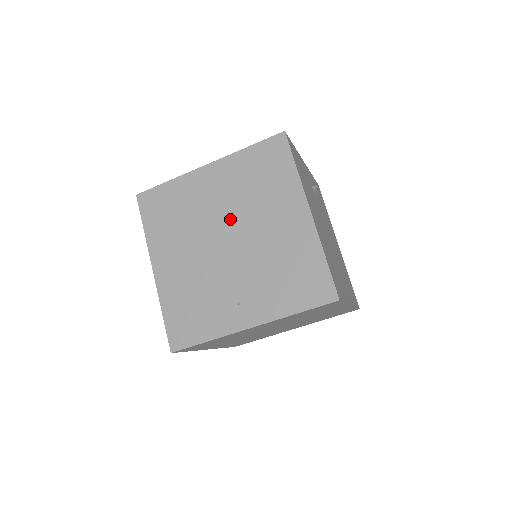
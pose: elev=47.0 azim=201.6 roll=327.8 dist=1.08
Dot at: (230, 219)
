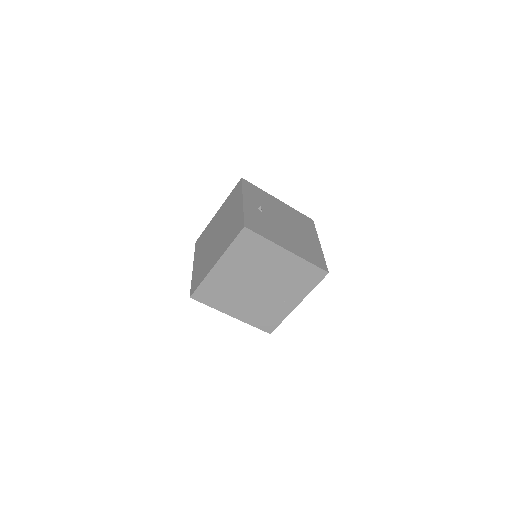
Dot at: (251, 277)
